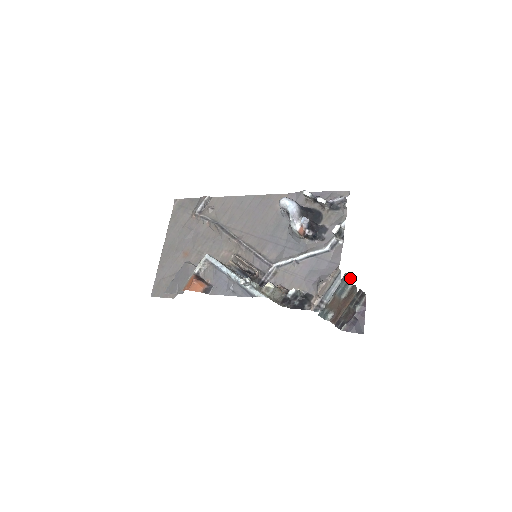
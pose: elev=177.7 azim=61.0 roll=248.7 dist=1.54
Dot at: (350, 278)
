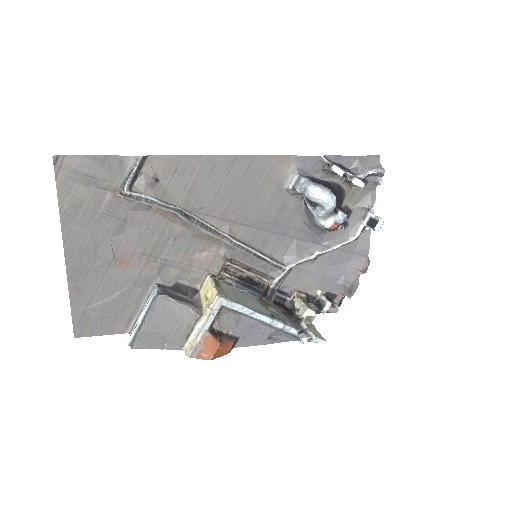
Dot at: occluded
